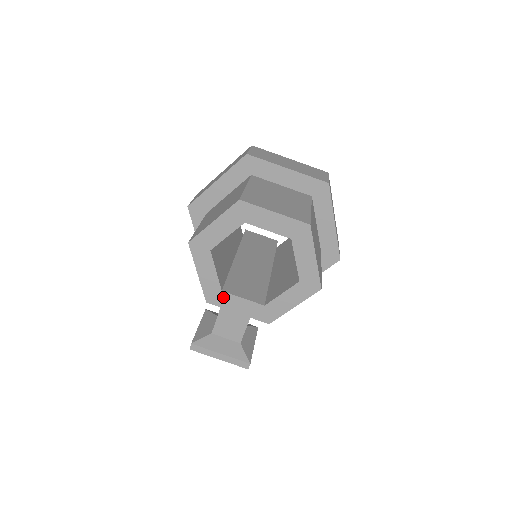
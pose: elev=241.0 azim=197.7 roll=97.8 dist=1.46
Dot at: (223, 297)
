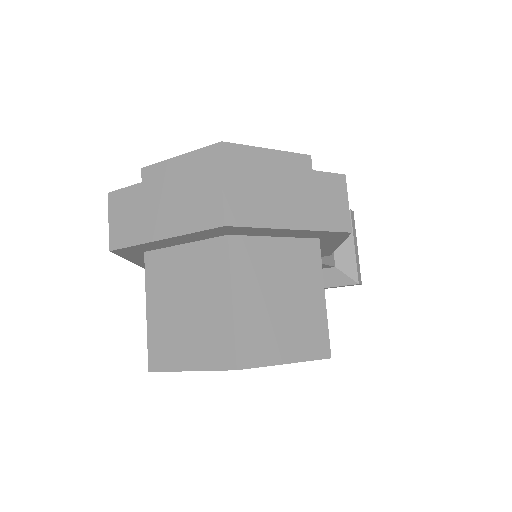
Dot at: occluded
